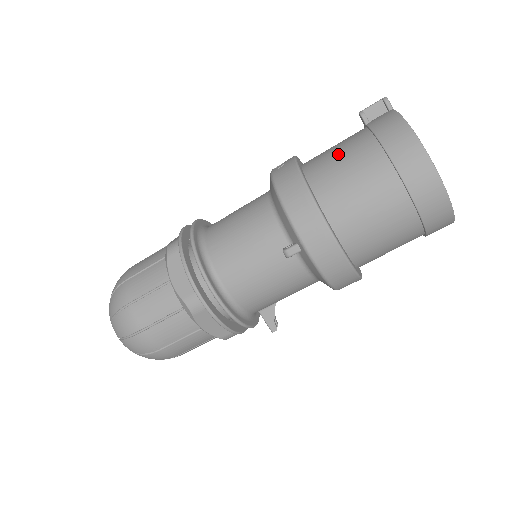
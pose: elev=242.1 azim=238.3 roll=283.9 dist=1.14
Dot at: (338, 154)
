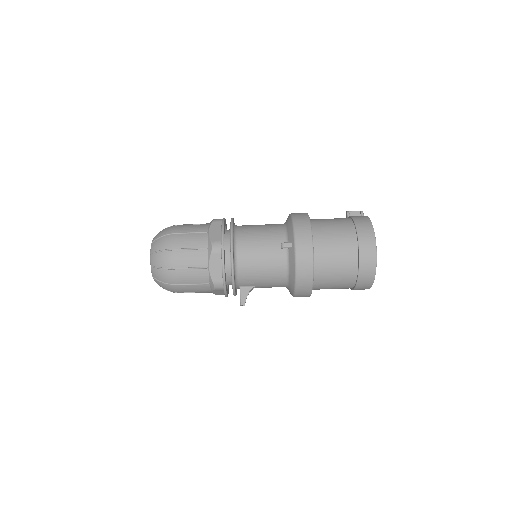
Dot at: (330, 219)
